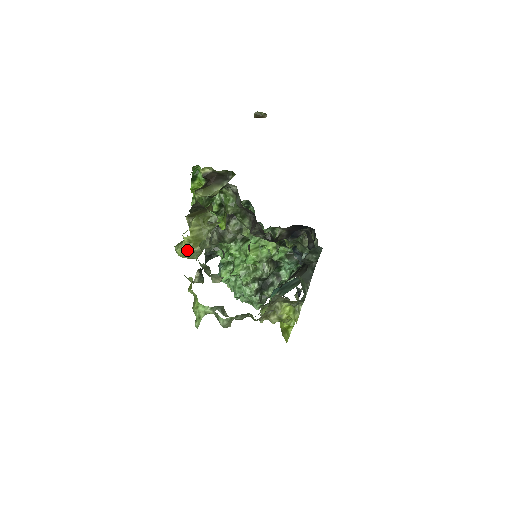
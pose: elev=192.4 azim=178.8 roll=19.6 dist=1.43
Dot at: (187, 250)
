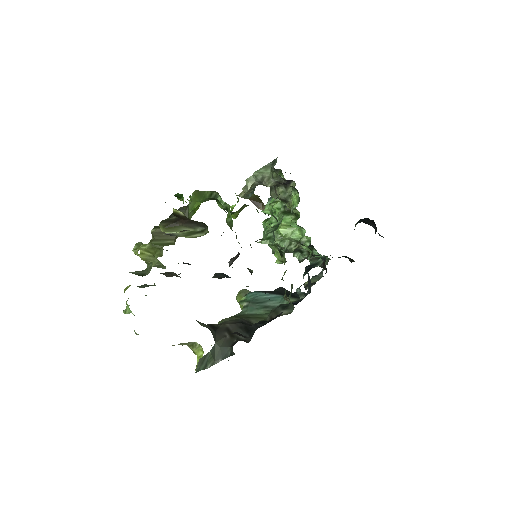
Dot at: occluded
